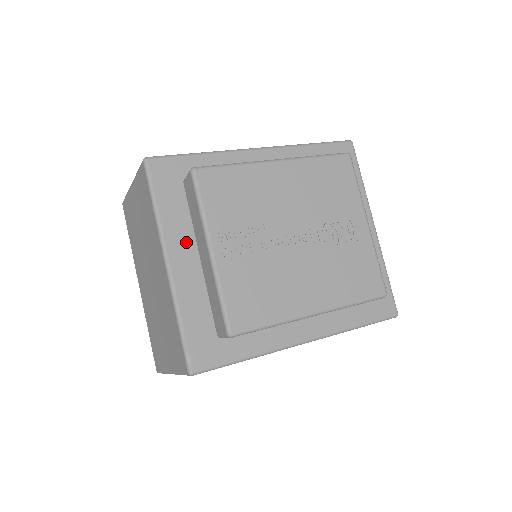
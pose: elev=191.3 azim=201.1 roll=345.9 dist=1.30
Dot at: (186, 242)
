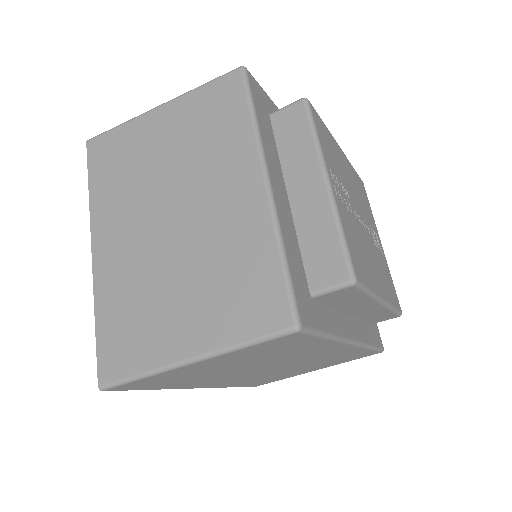
Dot at: (278, 172)
